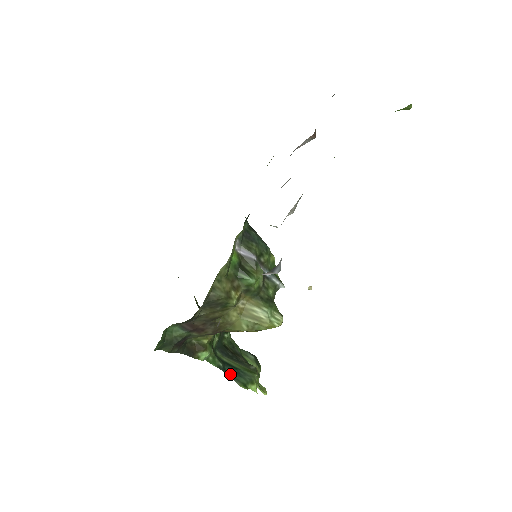
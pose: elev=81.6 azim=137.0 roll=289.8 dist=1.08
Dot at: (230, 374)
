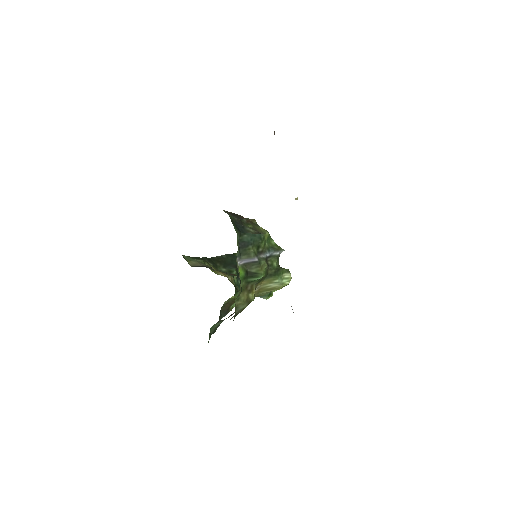
Dot at: occluded
